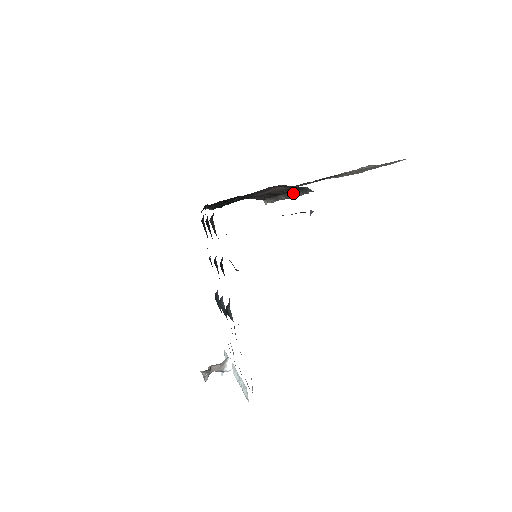
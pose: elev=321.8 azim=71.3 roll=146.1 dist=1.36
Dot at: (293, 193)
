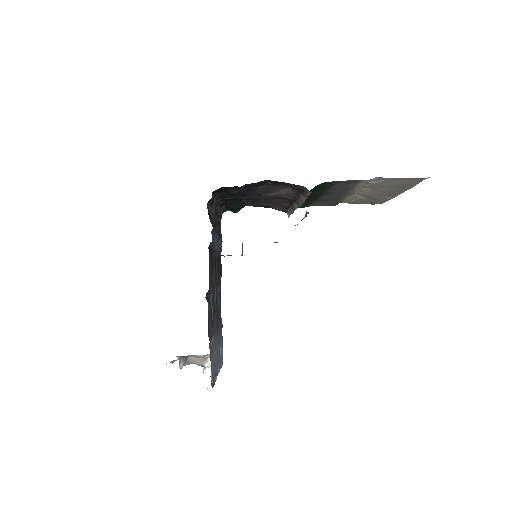
Dot at: (300, 198)
